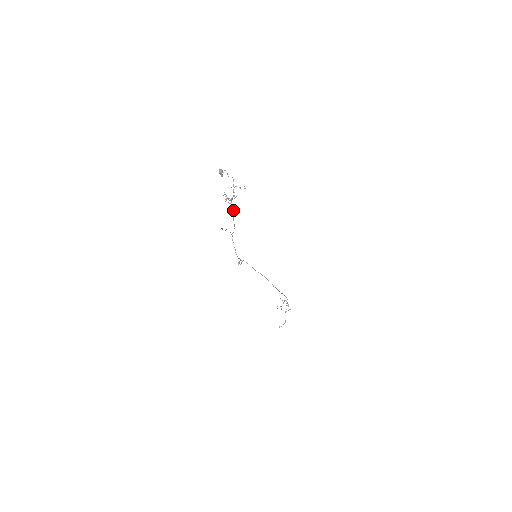
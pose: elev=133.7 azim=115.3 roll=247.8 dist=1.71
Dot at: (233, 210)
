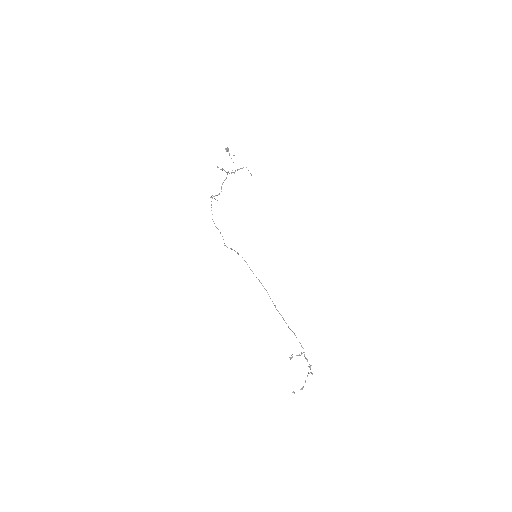
Dot at: (224, 180)
